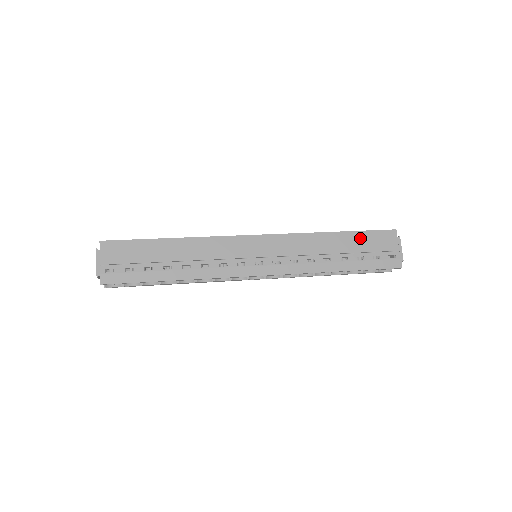
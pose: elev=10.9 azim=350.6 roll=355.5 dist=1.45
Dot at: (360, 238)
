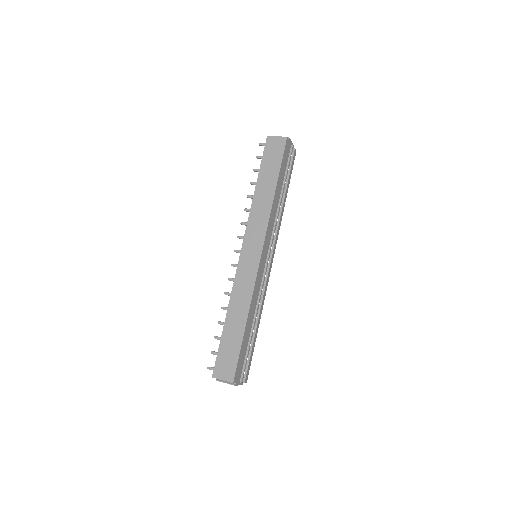
Dot at: (282, 171)
